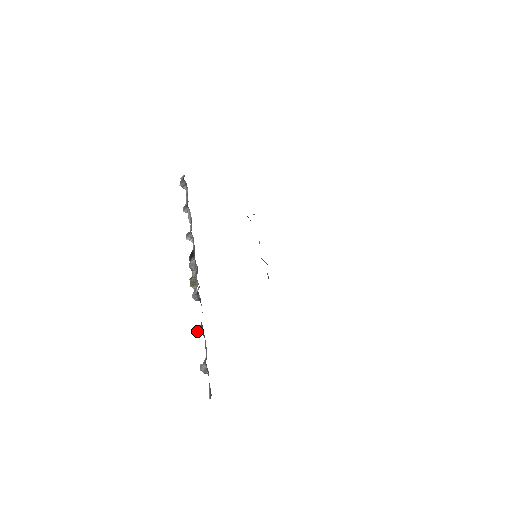
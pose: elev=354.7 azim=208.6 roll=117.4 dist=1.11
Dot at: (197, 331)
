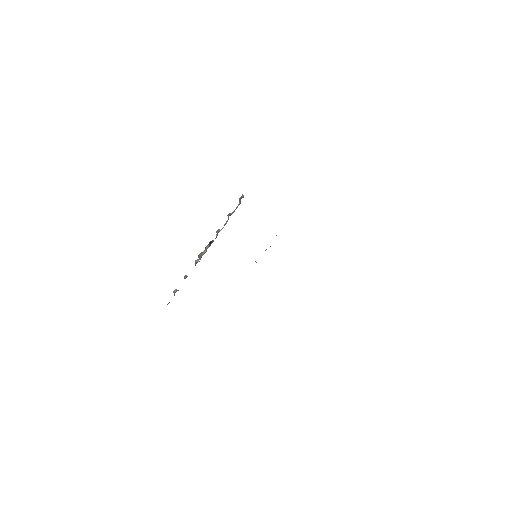
Dot at: (184, 277)
